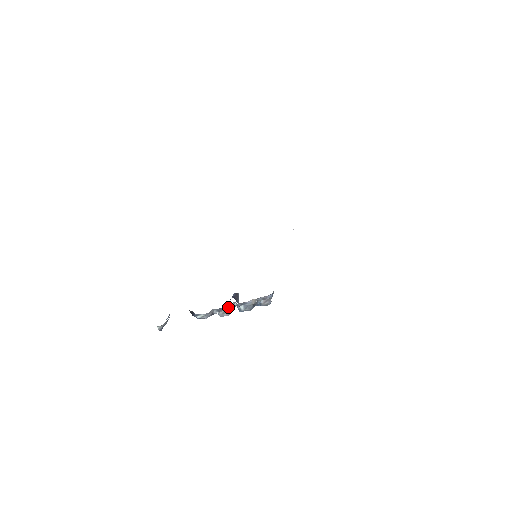
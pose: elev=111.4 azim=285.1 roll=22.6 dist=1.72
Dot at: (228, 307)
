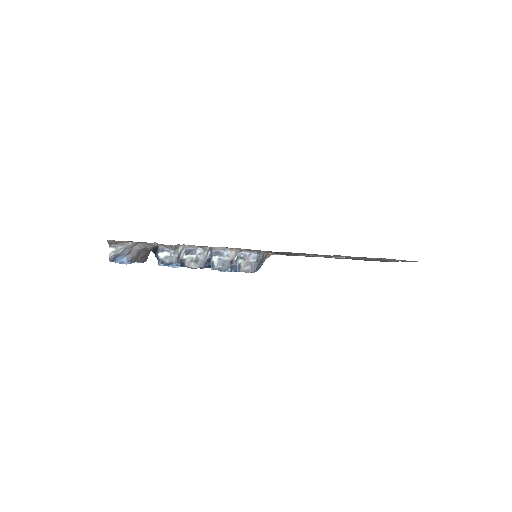
Dot at: (199, 251)
